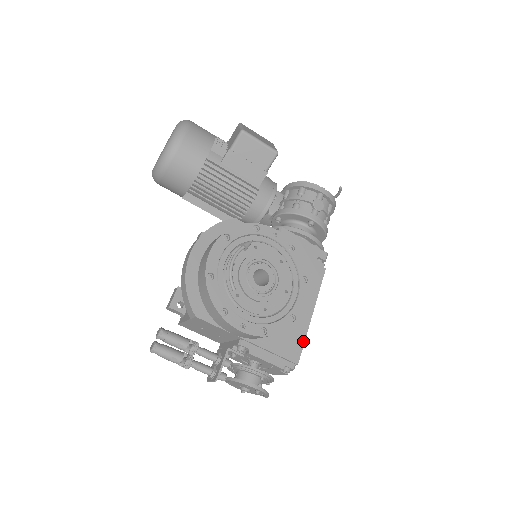
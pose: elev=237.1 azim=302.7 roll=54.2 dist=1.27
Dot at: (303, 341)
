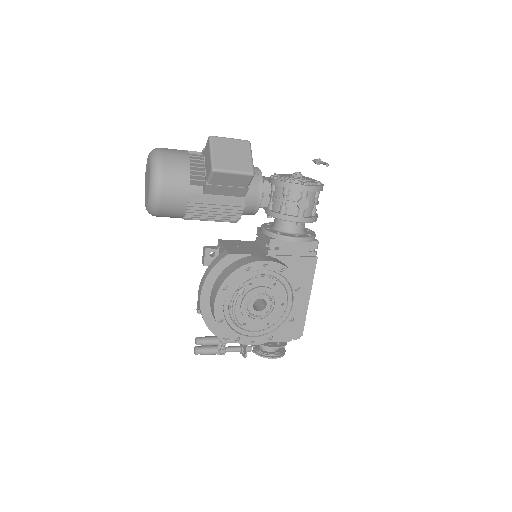
Dot at: (304, 319)
